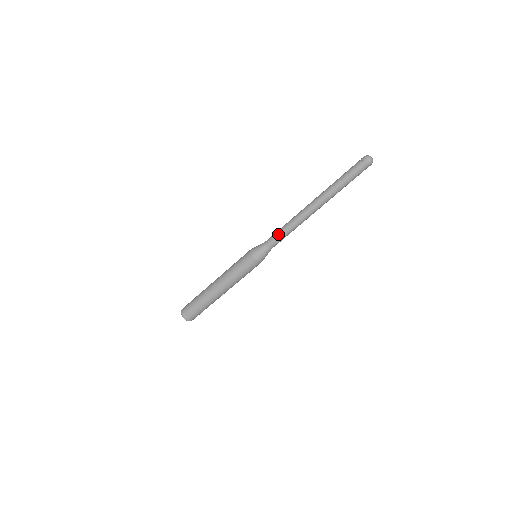
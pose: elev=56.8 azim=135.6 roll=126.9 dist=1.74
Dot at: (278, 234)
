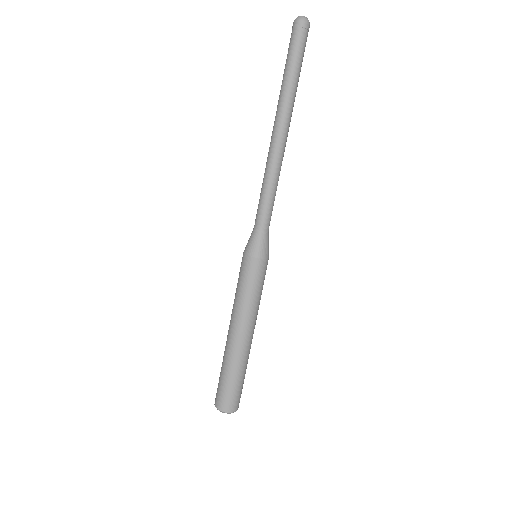
Dot at: (264, 204)
